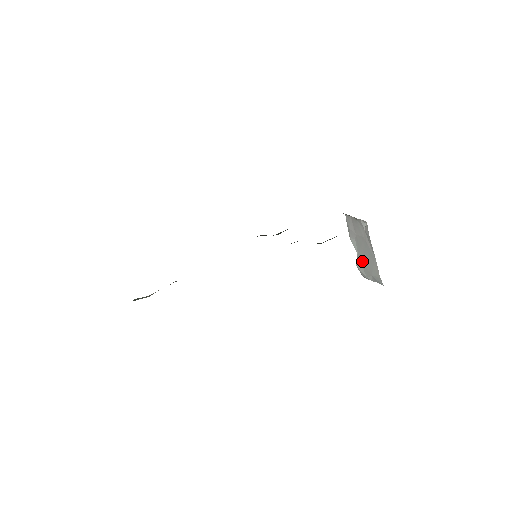
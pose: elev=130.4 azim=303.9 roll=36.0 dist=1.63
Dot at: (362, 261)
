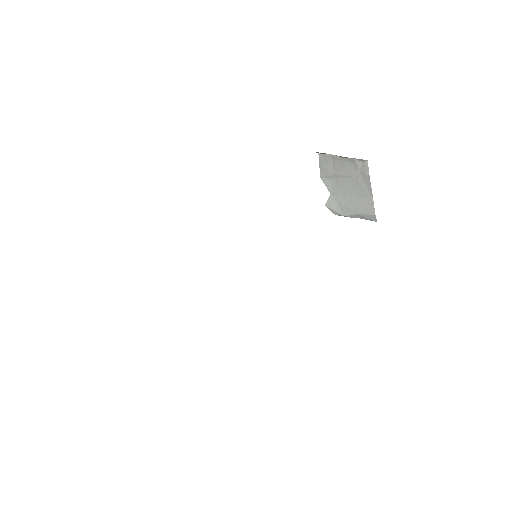
Dot at: (340, 200)
